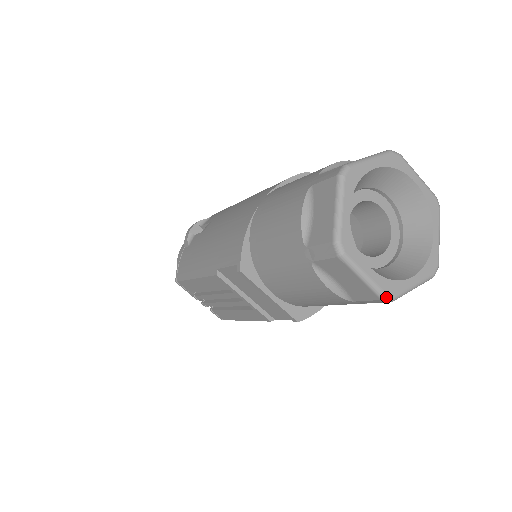
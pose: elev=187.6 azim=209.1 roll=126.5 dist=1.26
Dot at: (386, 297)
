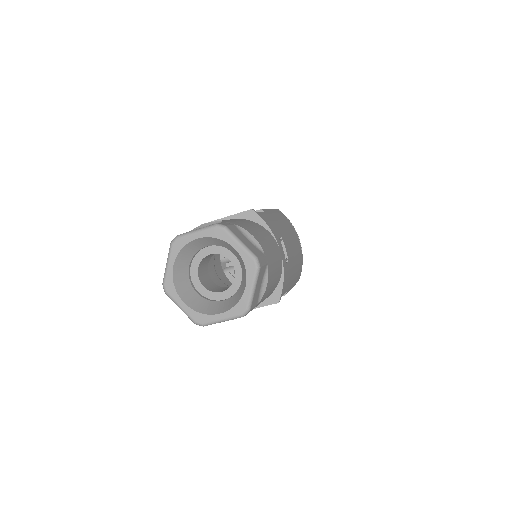
Dot at: (242, 315)
